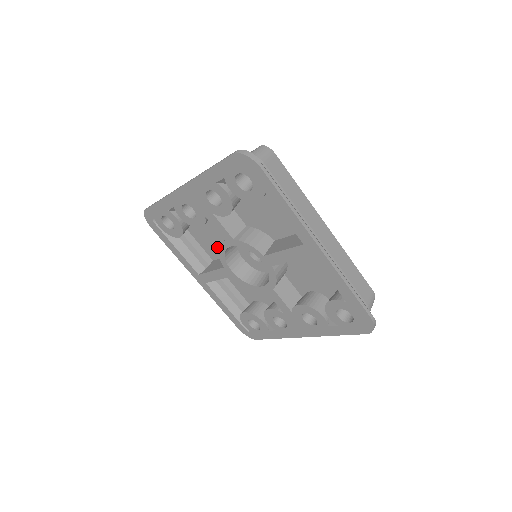
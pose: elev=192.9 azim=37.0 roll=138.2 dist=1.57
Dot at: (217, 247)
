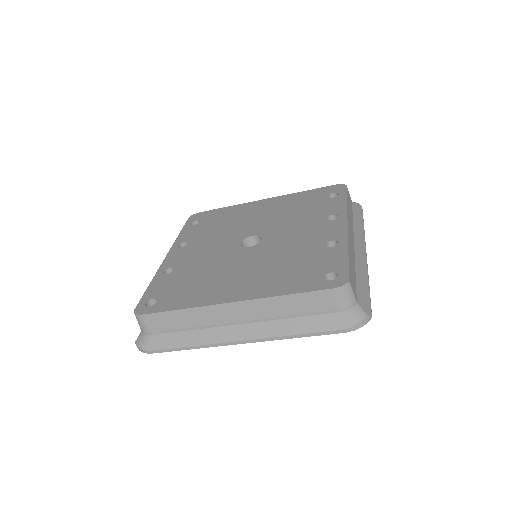
Dot at: occluded
